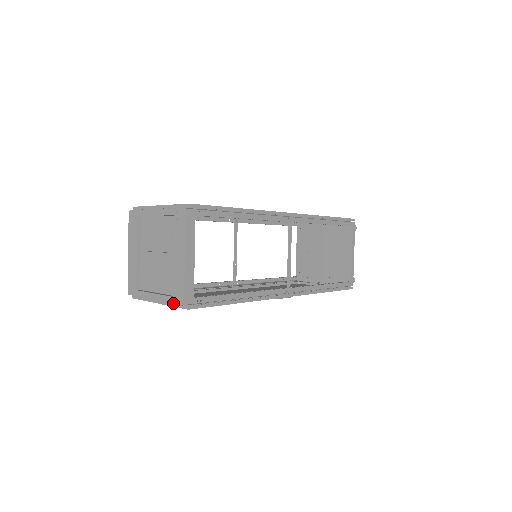
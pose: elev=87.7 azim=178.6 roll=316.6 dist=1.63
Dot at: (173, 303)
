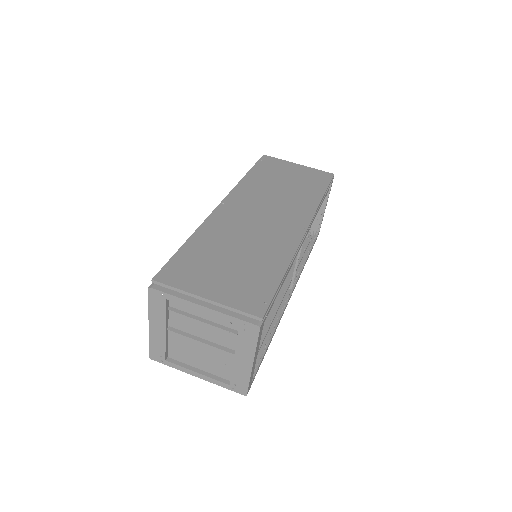
Dot at: occluded
